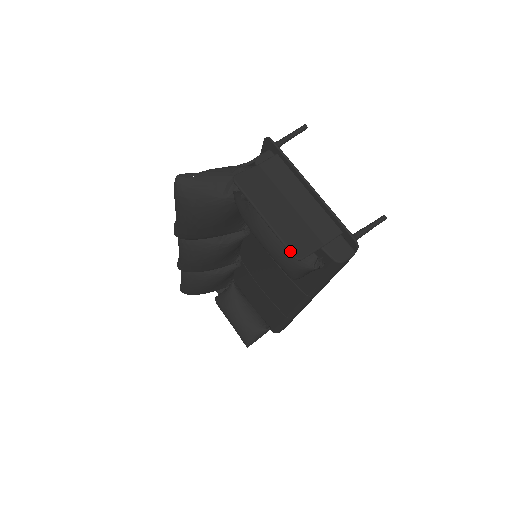
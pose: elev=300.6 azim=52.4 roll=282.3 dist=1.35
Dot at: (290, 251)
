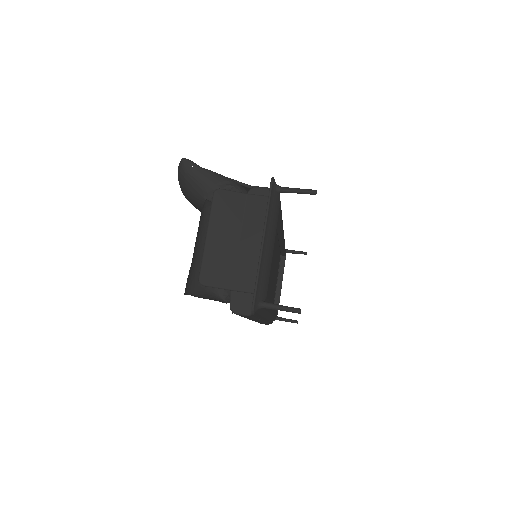
Dot at: (200, 273)
